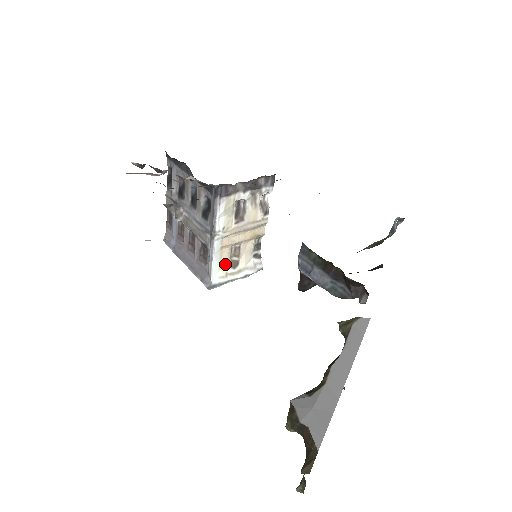
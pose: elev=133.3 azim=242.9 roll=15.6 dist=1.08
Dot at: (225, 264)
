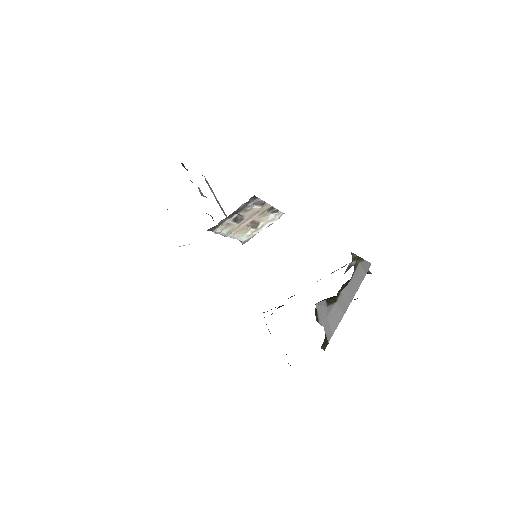
Dot at: (247, 231)
